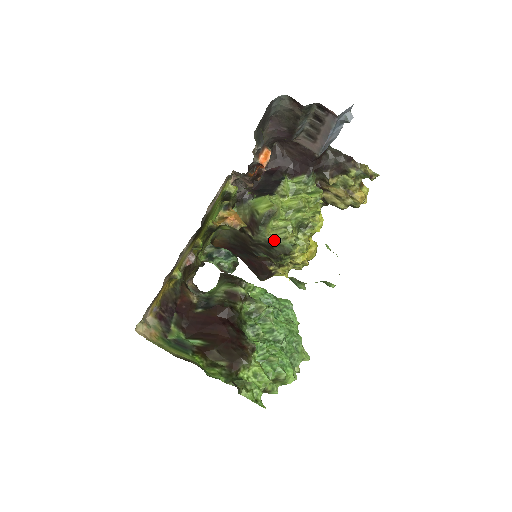
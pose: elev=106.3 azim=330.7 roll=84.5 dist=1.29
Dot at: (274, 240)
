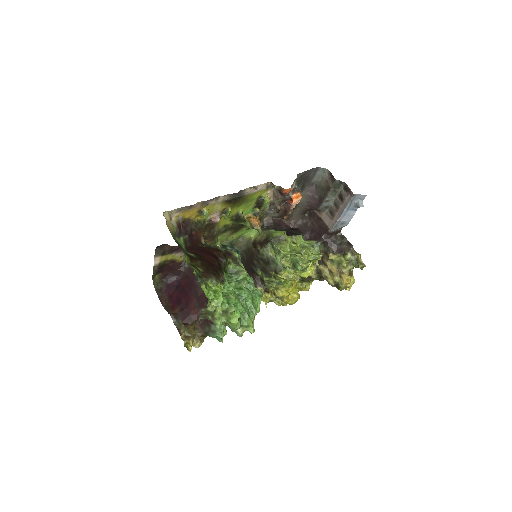
Dot at: (273, 258)
